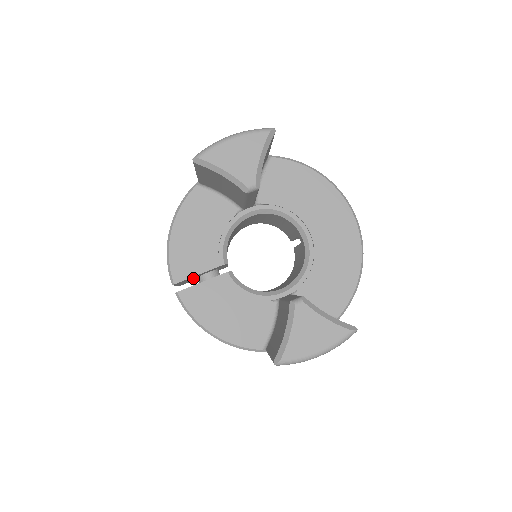
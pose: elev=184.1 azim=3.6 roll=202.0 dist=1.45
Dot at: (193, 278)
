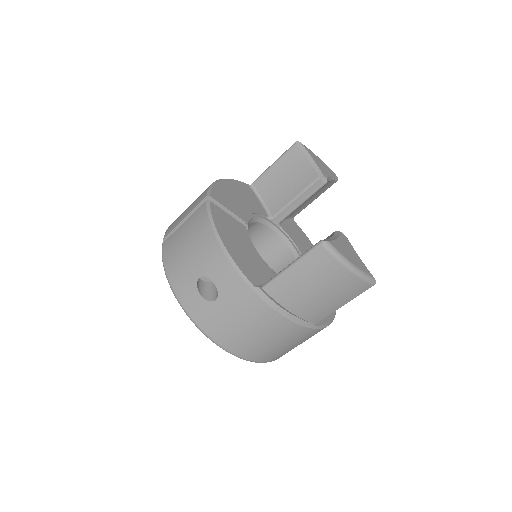
Dot at: occluded
